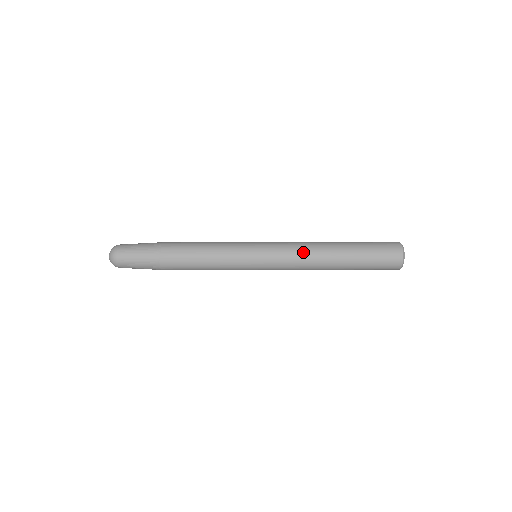
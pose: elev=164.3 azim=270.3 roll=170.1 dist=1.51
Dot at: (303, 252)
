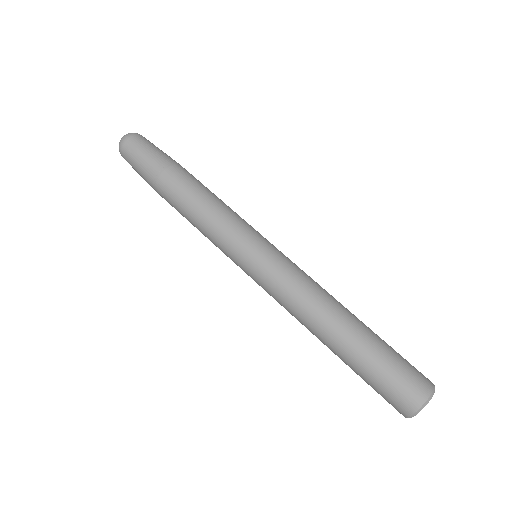
Dot at: (292, 309)
